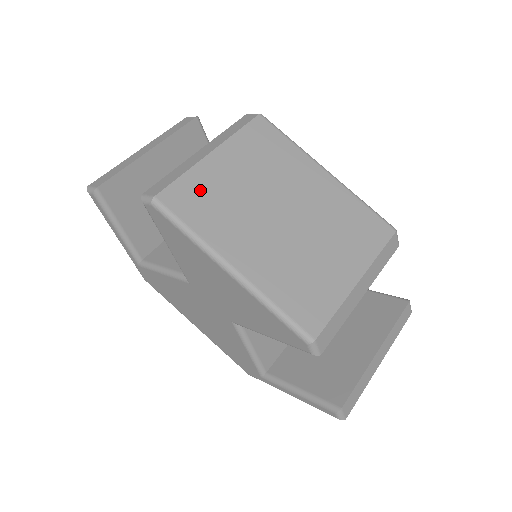
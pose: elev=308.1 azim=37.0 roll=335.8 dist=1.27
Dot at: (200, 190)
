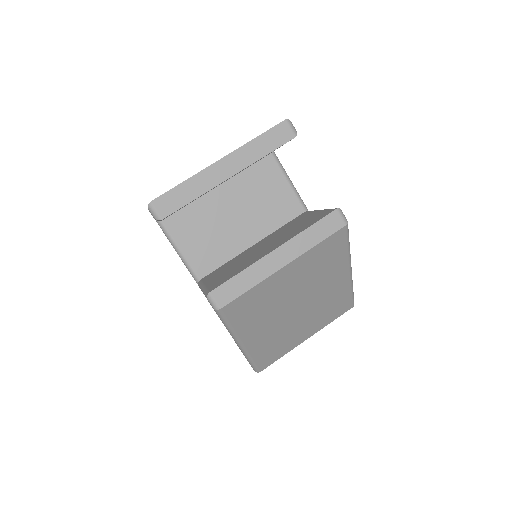
Dot at: (256, 299)
